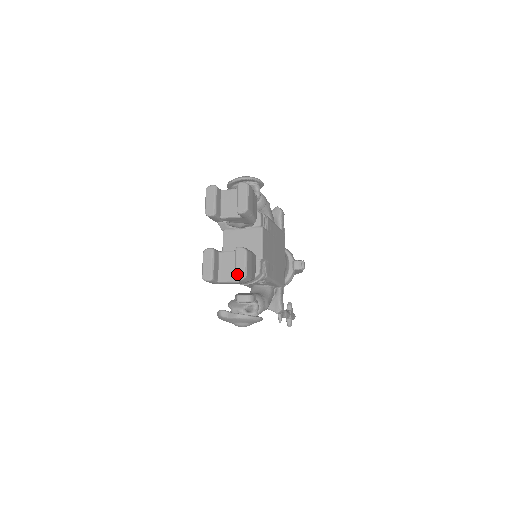
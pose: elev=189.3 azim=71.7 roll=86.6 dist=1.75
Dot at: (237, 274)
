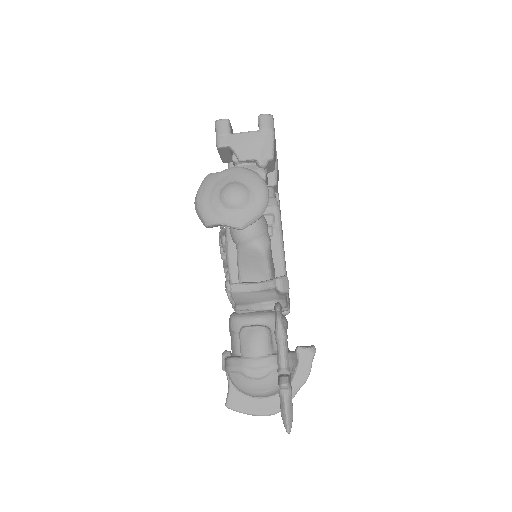
Dot at: occluded
